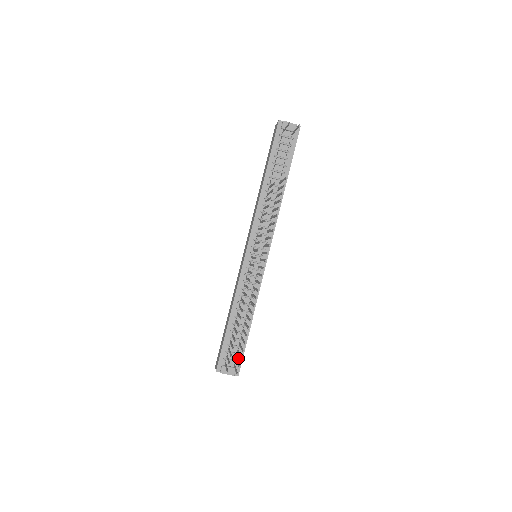
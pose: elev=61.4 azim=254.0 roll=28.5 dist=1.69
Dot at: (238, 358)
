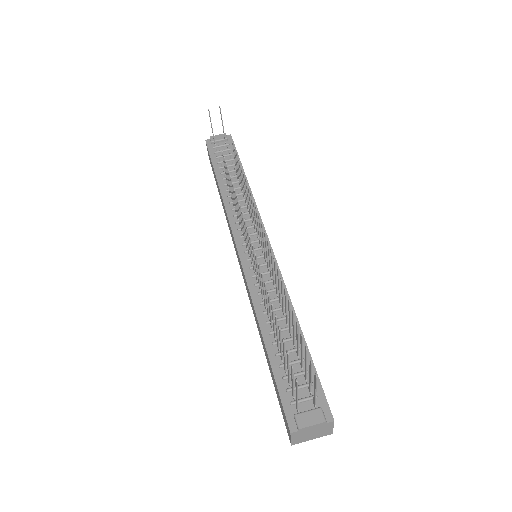
Dot at: occluded
